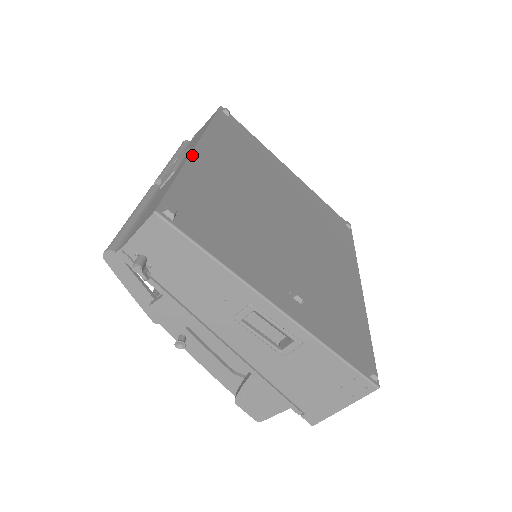
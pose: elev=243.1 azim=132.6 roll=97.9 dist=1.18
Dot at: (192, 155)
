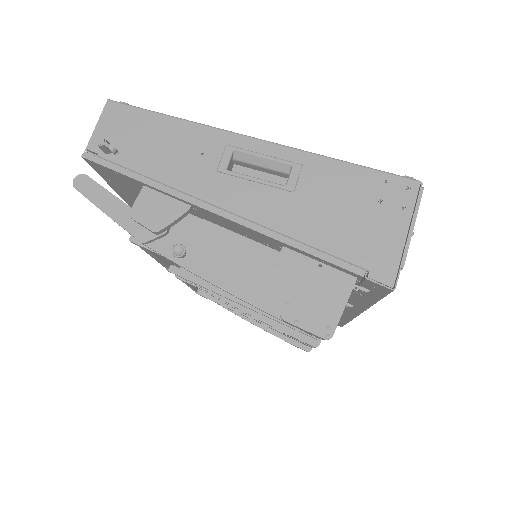
Dot at: occluded
